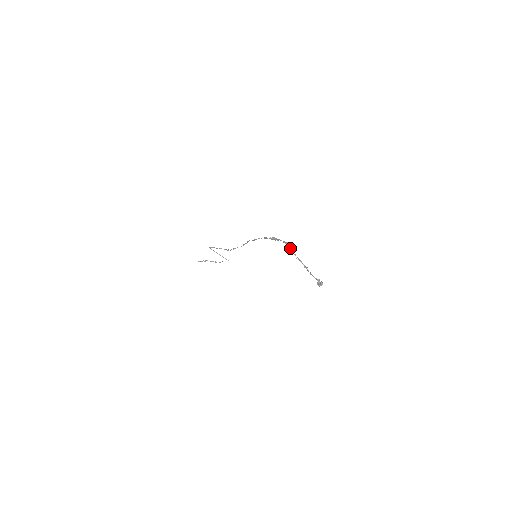
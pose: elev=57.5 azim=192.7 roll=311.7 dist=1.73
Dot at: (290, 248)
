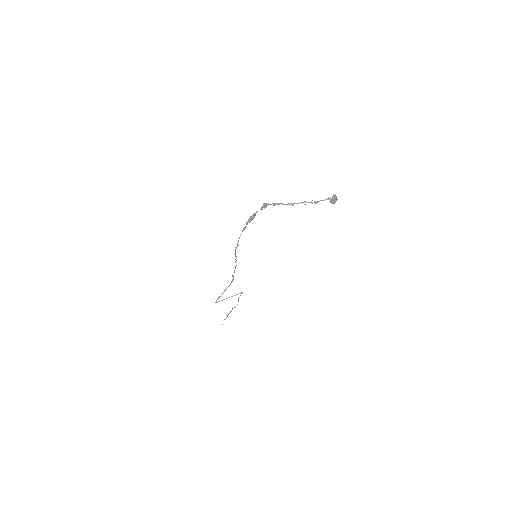
Dot at: (273, 205)
